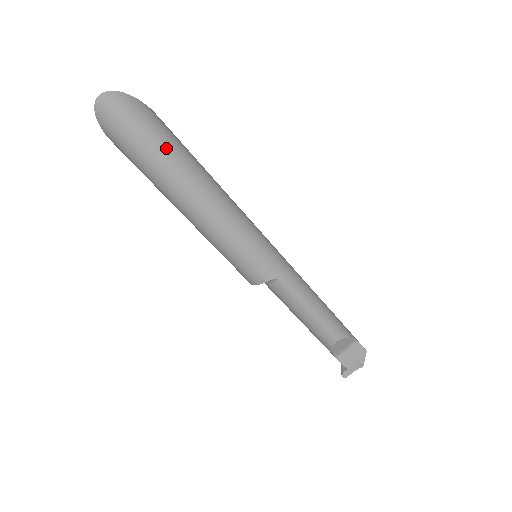
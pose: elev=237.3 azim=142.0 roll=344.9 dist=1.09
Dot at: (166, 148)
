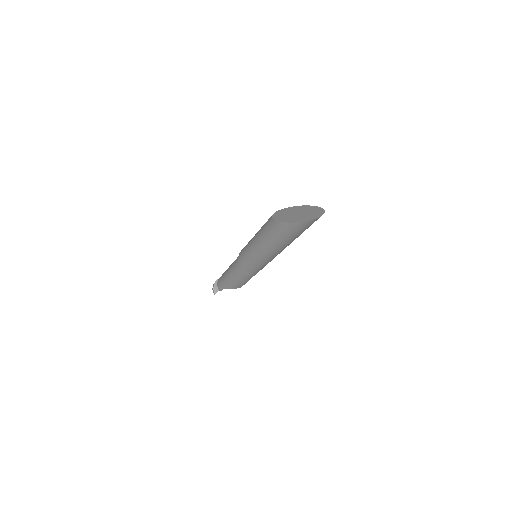
Dot at: occluded
